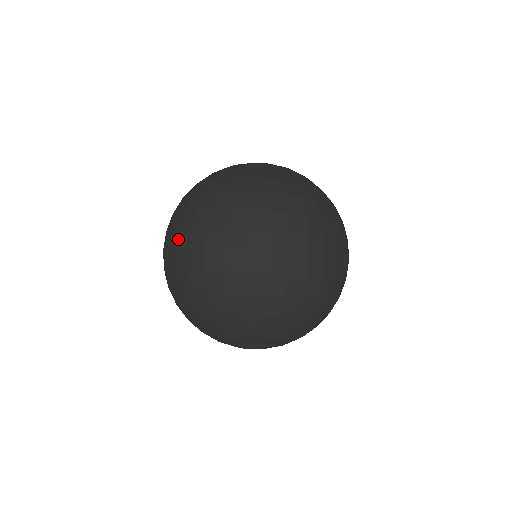
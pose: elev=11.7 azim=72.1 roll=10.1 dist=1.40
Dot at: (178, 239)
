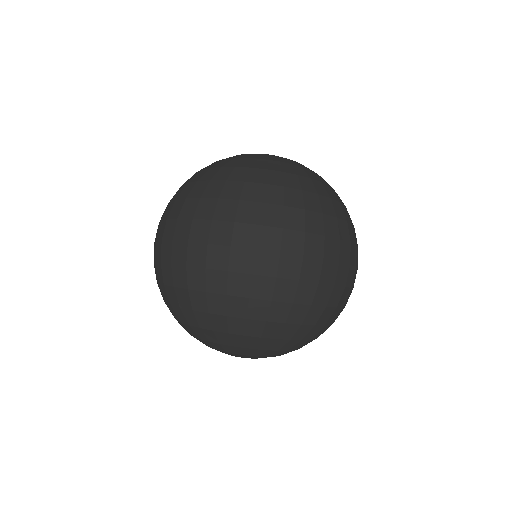
Dot at: occluded
